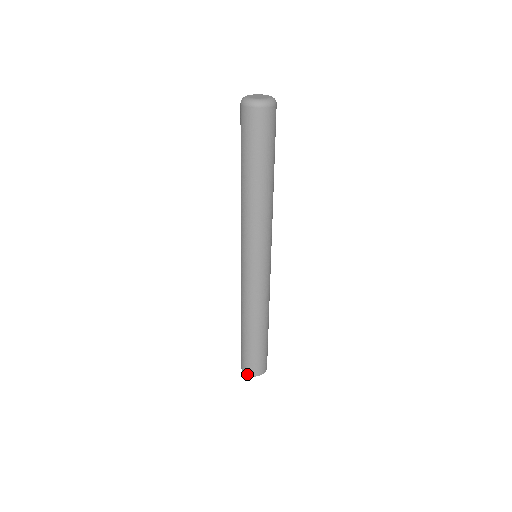
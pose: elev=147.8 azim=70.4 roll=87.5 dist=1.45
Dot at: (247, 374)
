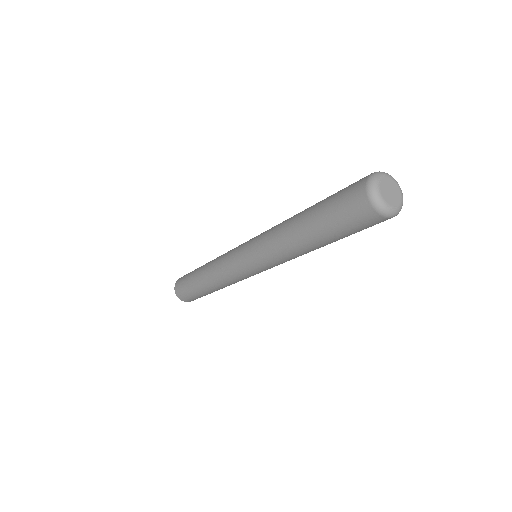
Dot at: (175, 292)
